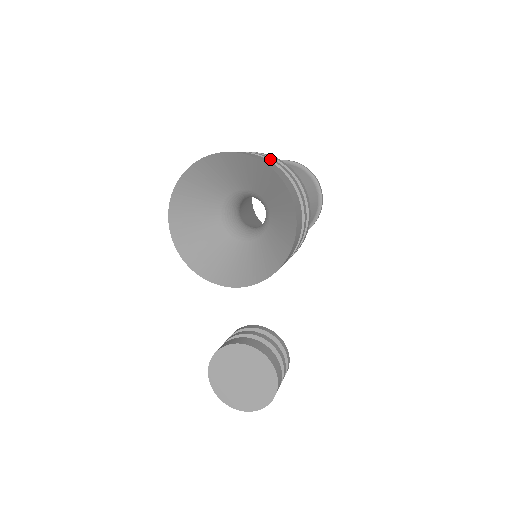
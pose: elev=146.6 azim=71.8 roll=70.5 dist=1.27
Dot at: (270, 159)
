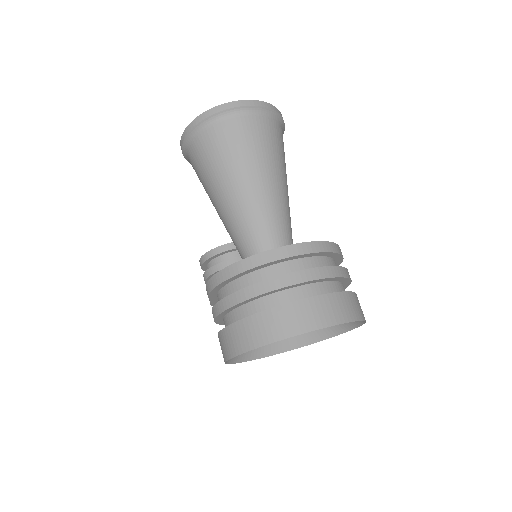
Dot at: (323, 279)
